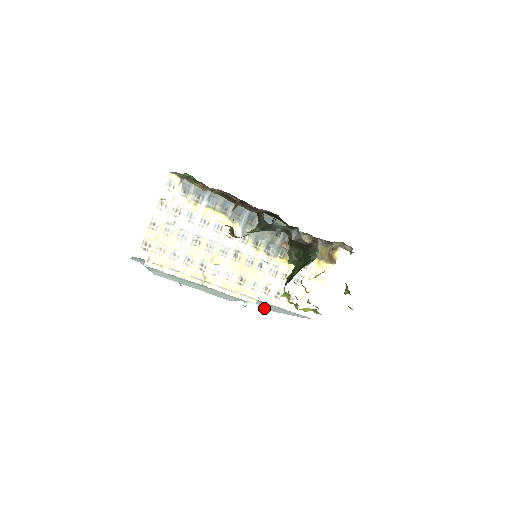
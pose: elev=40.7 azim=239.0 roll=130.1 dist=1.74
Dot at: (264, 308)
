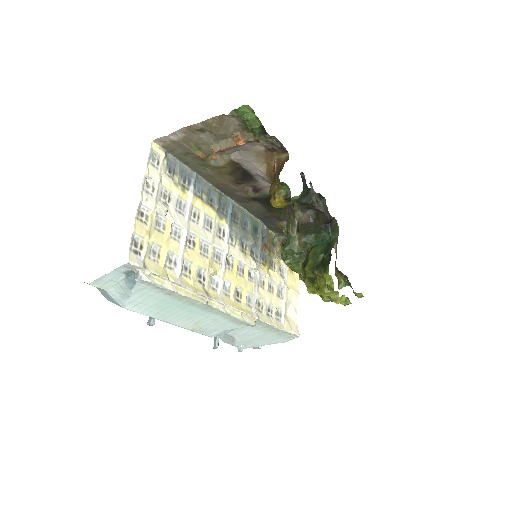
Dot at: (235, 346)
